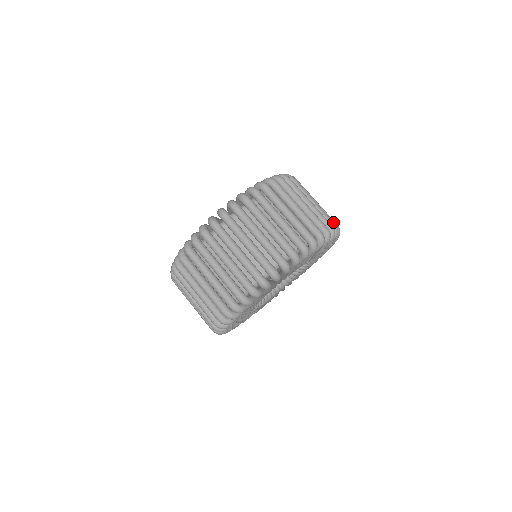
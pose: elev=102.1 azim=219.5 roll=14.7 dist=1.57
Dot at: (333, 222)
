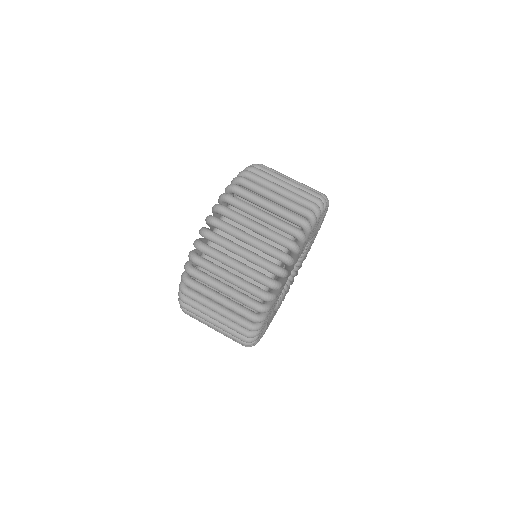
Dot at: occluded
